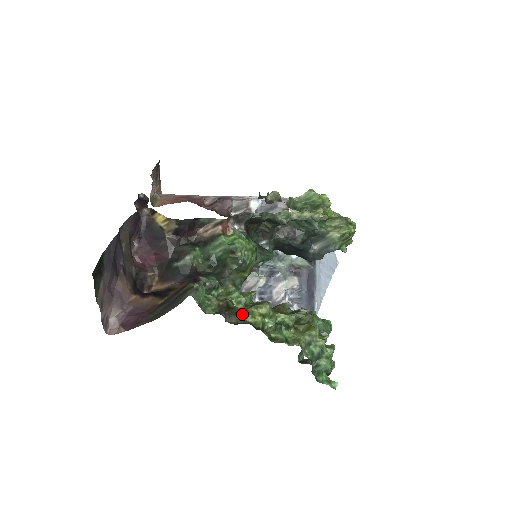
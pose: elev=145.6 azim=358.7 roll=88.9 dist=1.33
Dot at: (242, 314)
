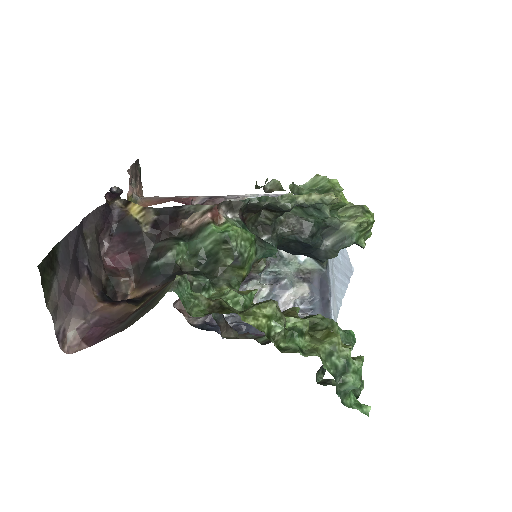
Dot at: (240, 315)
